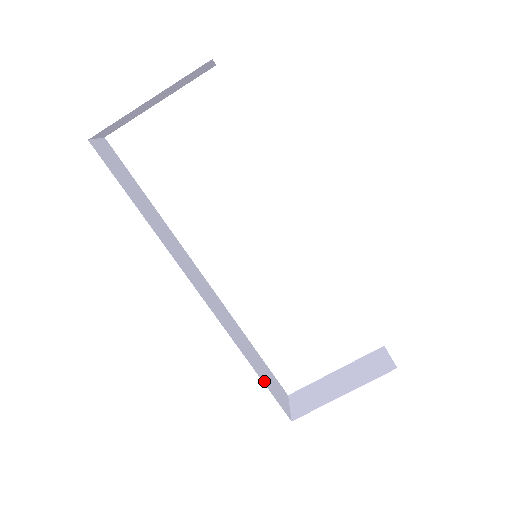
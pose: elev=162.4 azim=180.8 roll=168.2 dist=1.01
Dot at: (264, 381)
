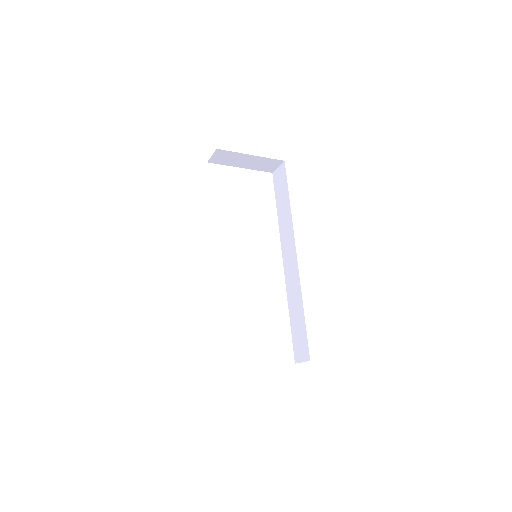
Dot at: occluded
